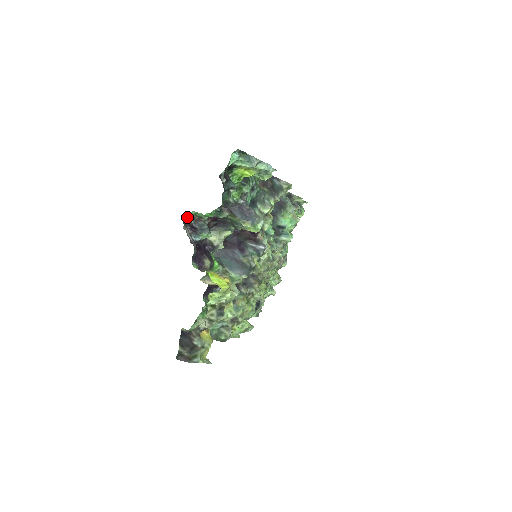
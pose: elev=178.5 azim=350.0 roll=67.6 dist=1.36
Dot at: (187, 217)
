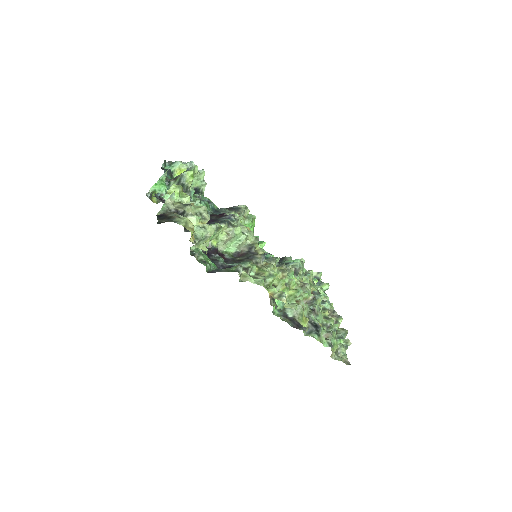
Dot at: occluded
